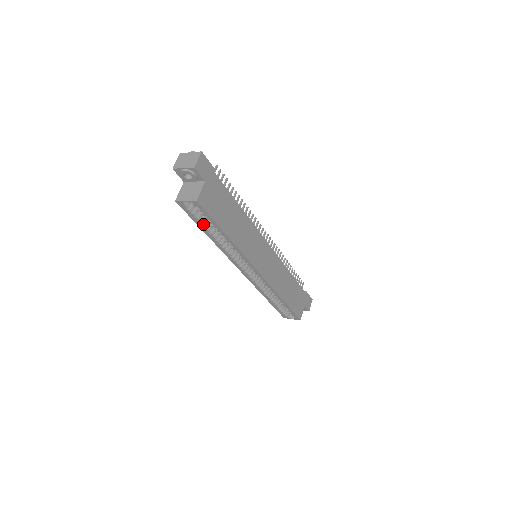
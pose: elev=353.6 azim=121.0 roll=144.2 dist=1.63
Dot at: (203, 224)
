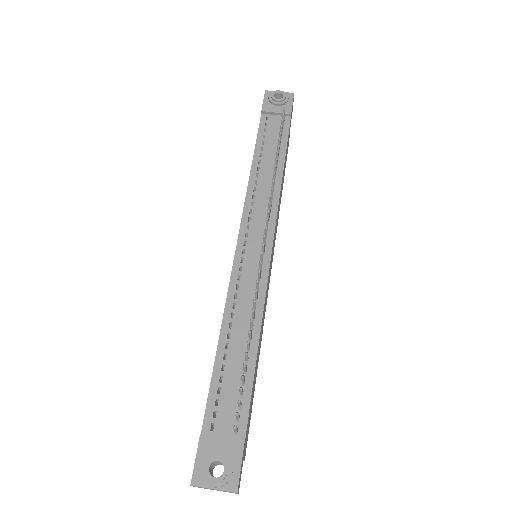
Dot at: occluded
